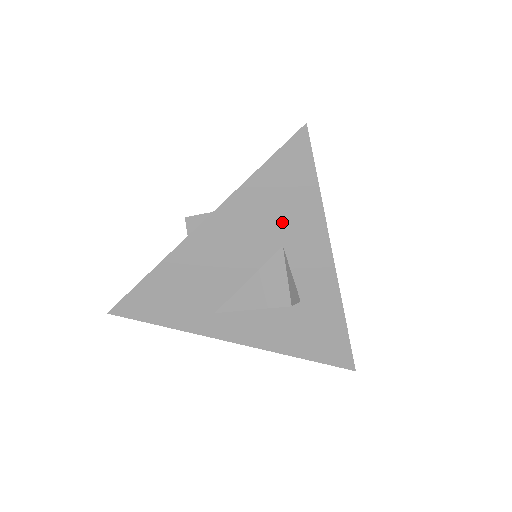
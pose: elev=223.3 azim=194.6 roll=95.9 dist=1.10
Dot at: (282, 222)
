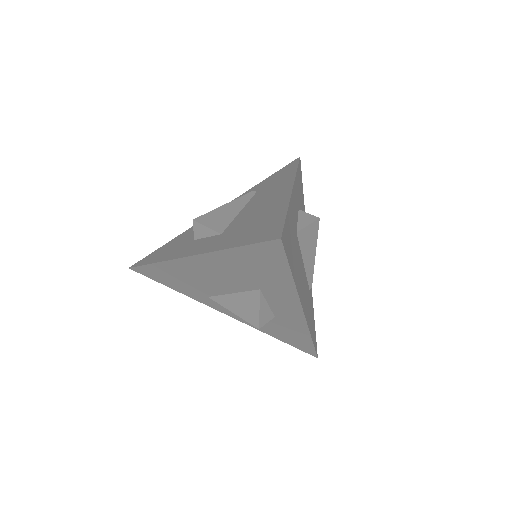
Dot at: (259, 279)
